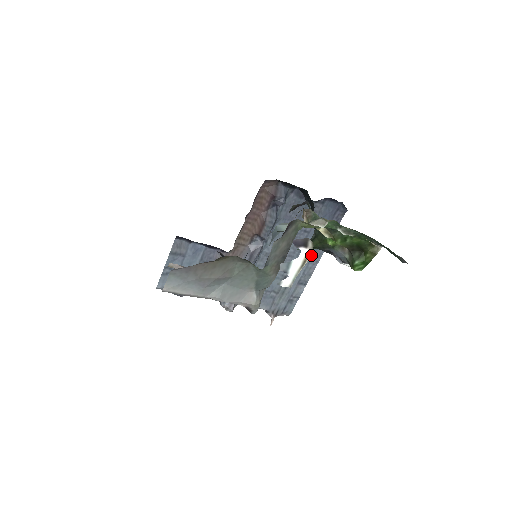
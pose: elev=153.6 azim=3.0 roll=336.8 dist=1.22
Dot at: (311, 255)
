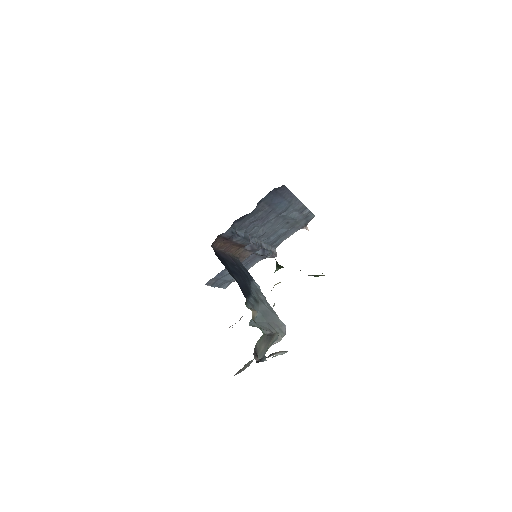
Dot at: (290, 206)
